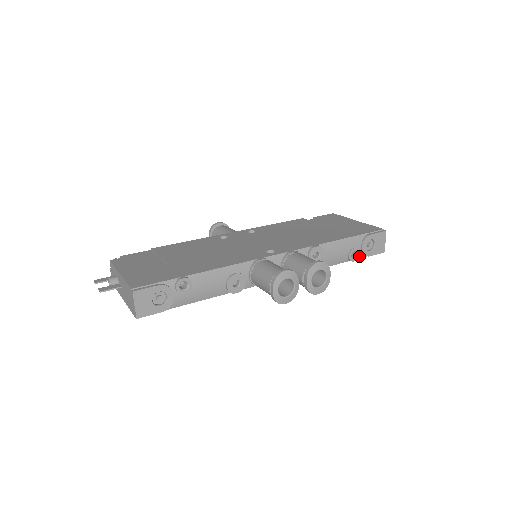
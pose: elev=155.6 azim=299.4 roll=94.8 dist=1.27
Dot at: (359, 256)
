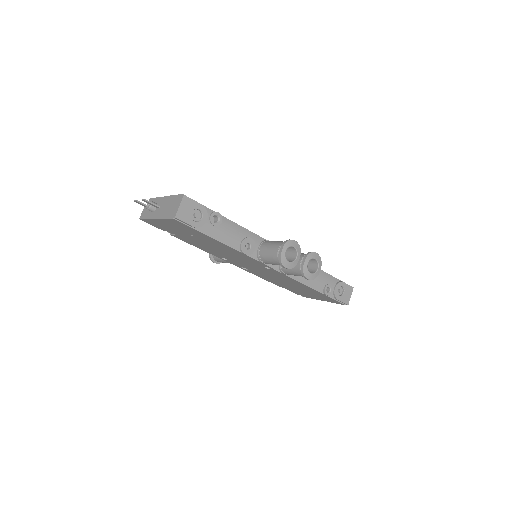
Dot at: (331, 295)
